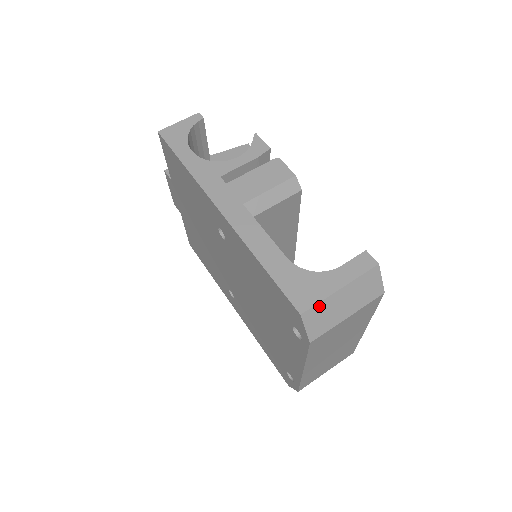
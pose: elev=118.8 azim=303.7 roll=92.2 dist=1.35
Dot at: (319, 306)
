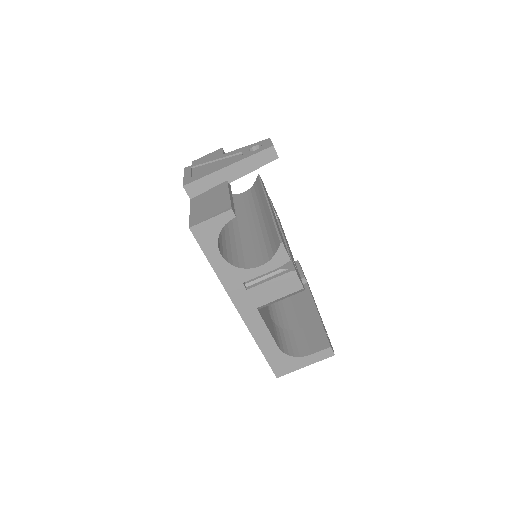
Dot at: (289, 372)
